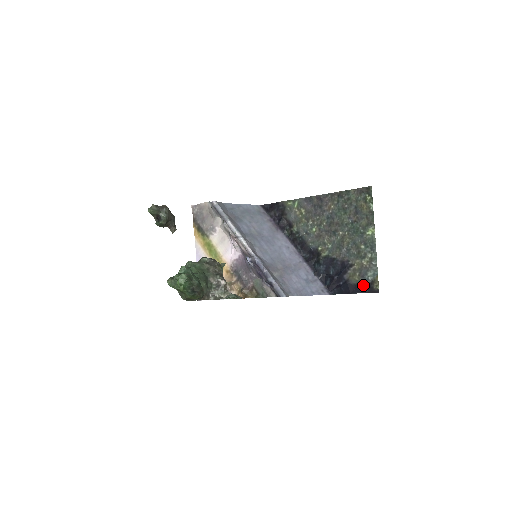
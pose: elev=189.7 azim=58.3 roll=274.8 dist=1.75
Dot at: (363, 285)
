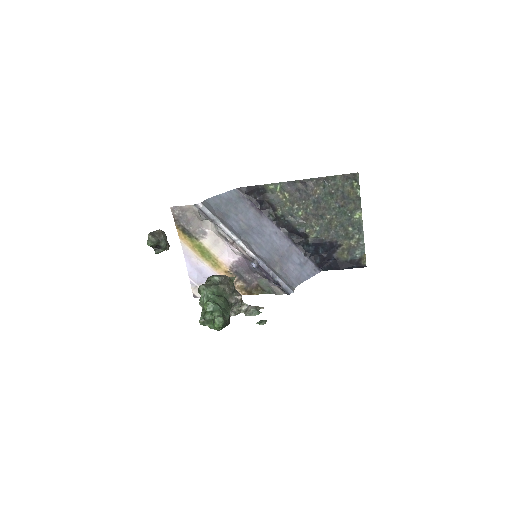
Dot at: (352, 262)
